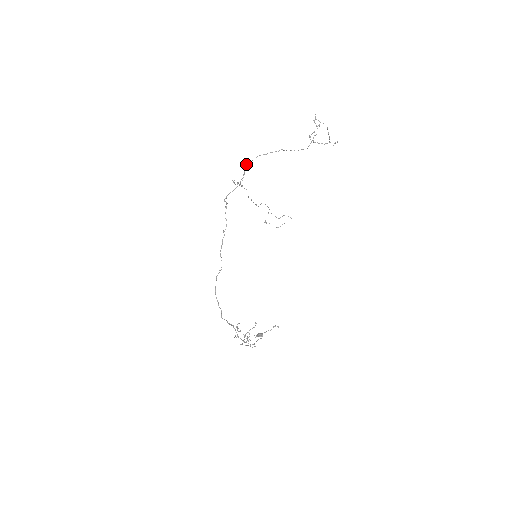
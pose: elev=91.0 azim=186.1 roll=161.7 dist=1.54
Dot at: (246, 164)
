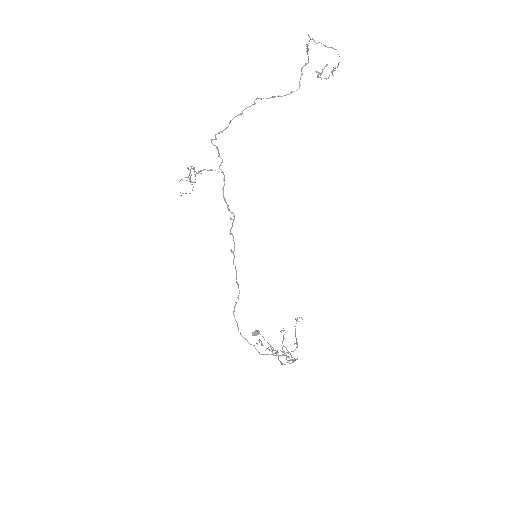
Dot at: (216, 138)
